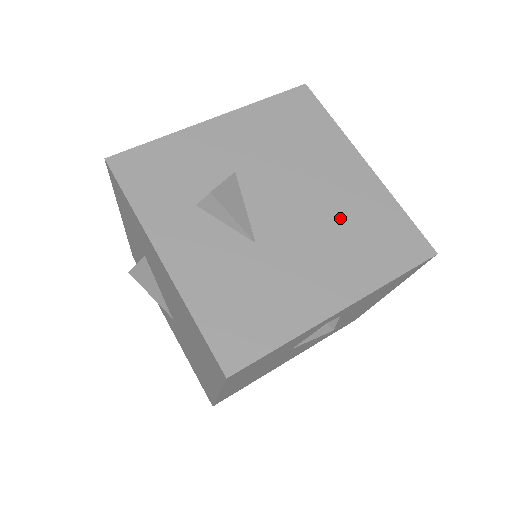
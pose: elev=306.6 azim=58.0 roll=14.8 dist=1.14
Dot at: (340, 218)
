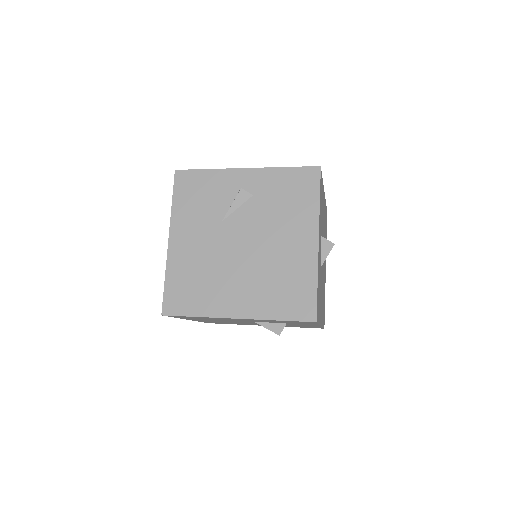
Dot at: occluded
